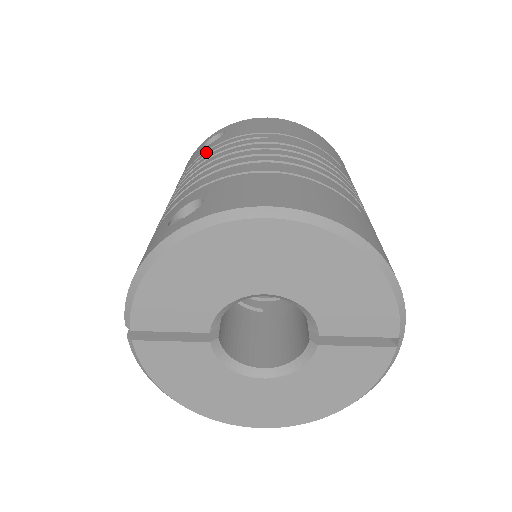
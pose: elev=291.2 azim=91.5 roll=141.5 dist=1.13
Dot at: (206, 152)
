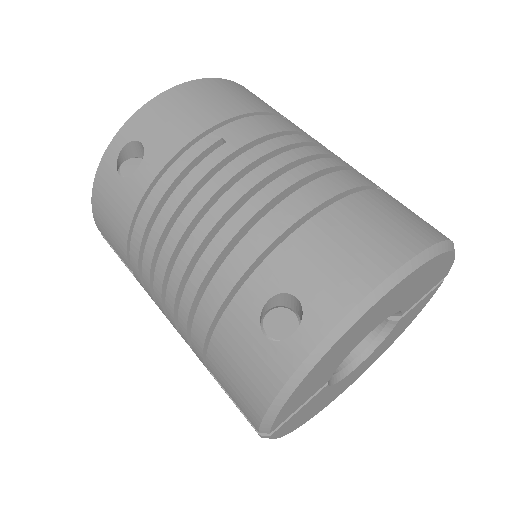
Dot at: (156, 189)
